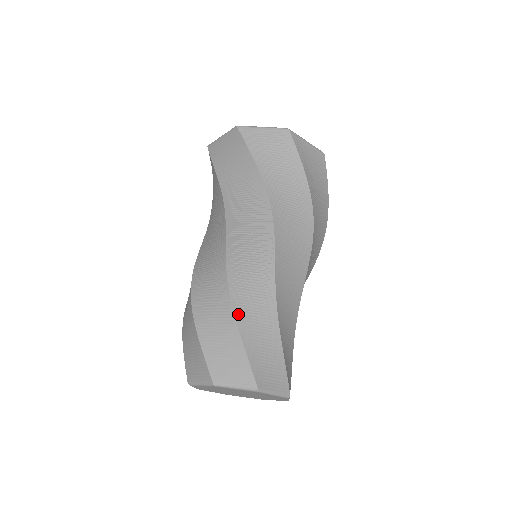
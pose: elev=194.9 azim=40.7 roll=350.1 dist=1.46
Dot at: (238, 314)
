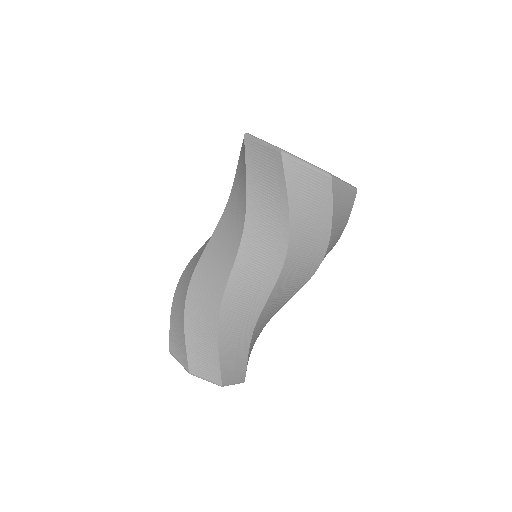
Dot at: (187, 314)
